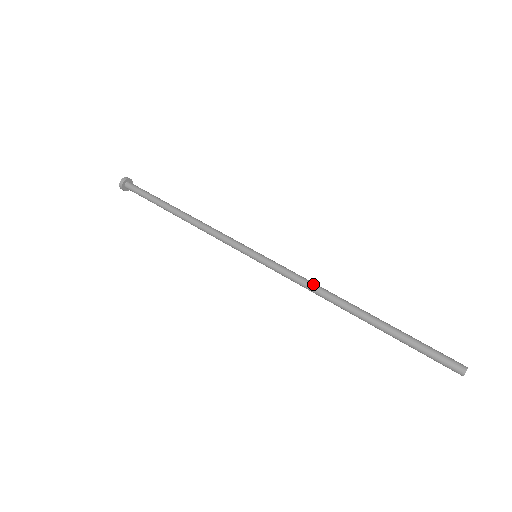
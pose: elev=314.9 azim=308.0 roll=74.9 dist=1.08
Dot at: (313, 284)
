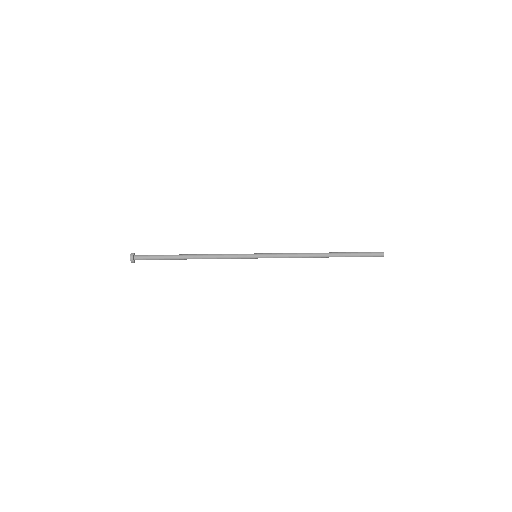
Dot at: (297, 253)
